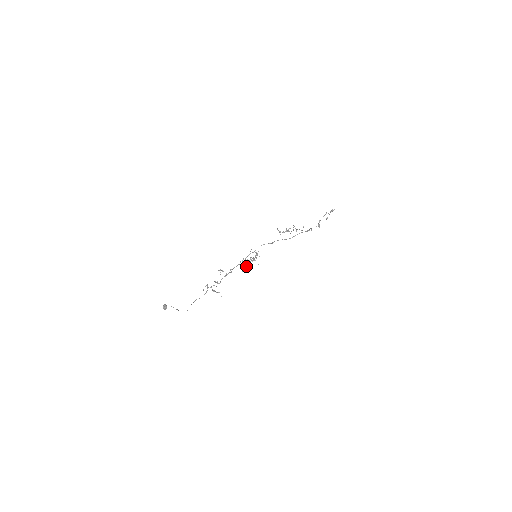
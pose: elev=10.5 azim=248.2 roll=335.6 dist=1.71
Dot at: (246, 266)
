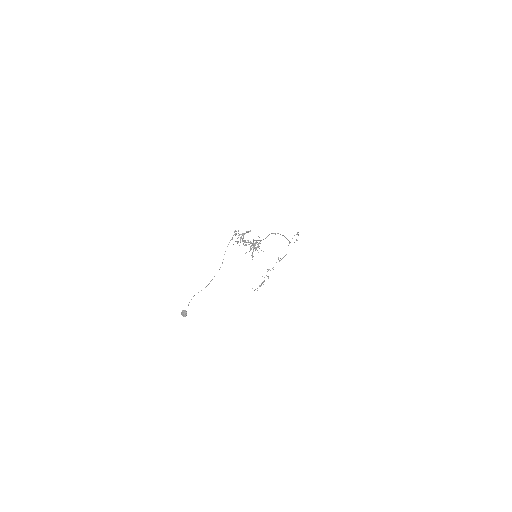
Dot at: (255, 247)
